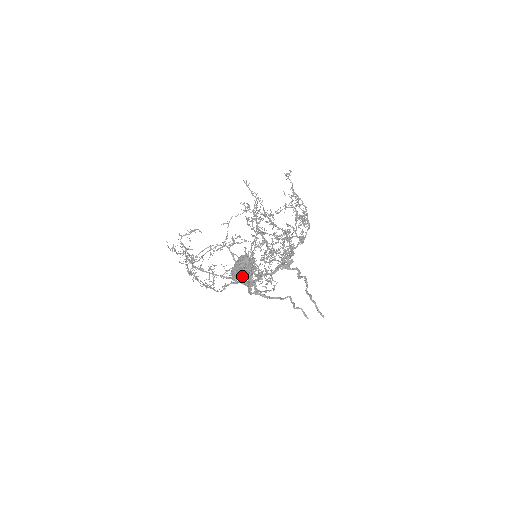
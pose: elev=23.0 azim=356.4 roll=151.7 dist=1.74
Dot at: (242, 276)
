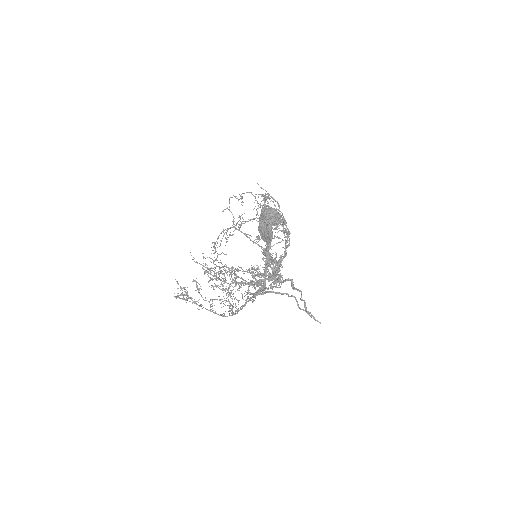
Dot at: (265, 241)
